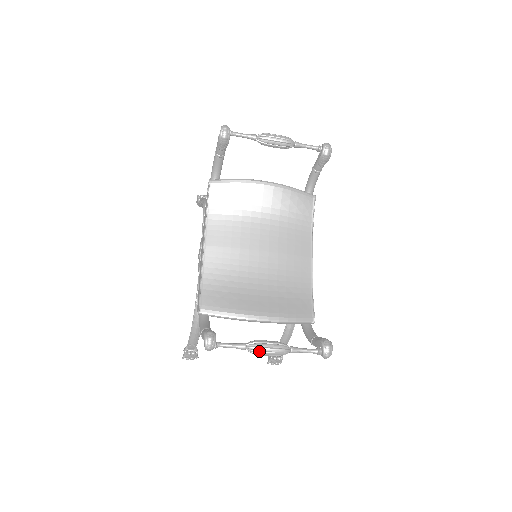
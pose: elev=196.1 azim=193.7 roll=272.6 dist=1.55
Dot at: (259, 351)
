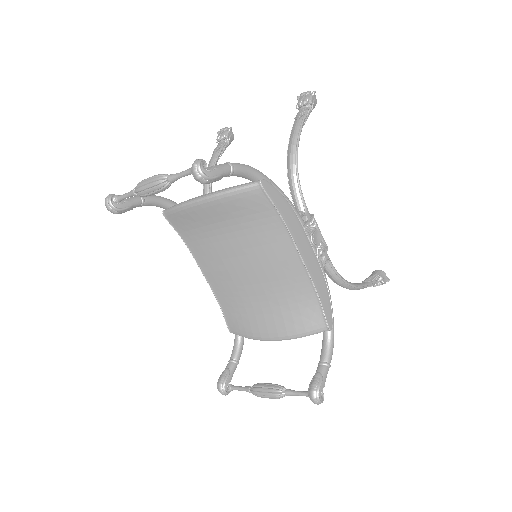
Dot at: occluded
